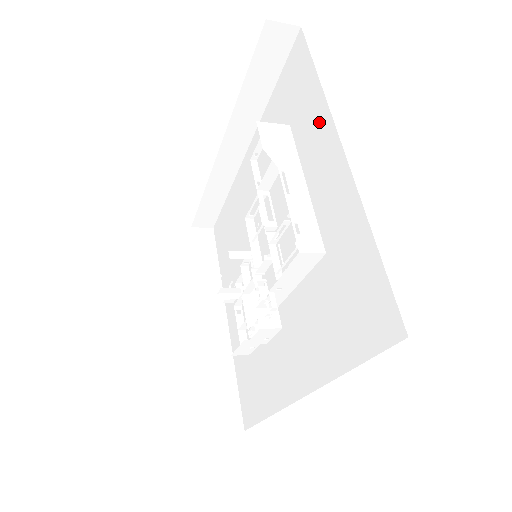
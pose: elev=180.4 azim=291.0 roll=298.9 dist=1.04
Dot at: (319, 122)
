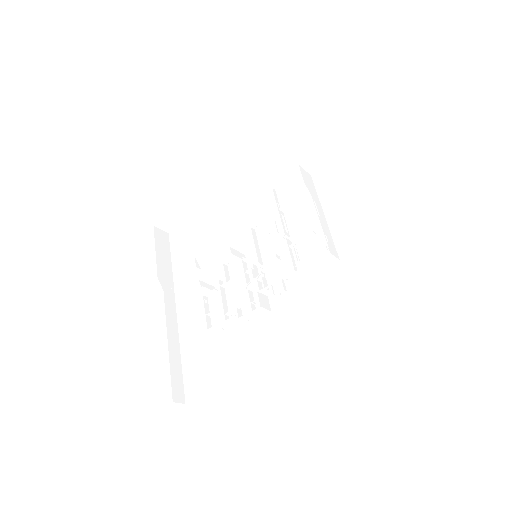
Dot at: (346, 181)
